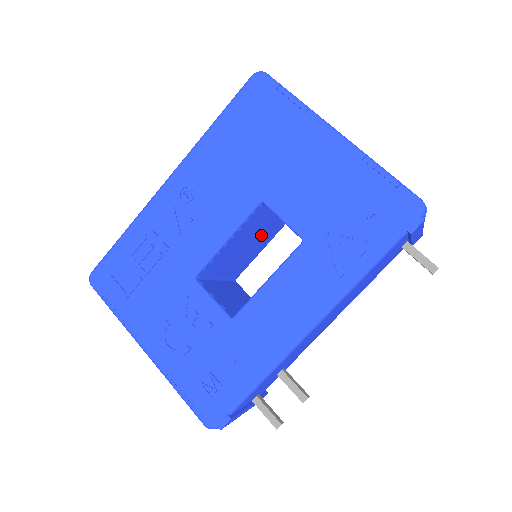
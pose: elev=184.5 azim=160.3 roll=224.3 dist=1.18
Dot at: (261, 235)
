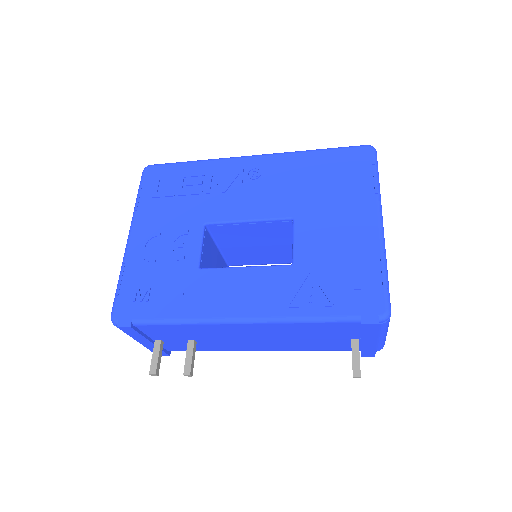
Dot at: (273, 249)
